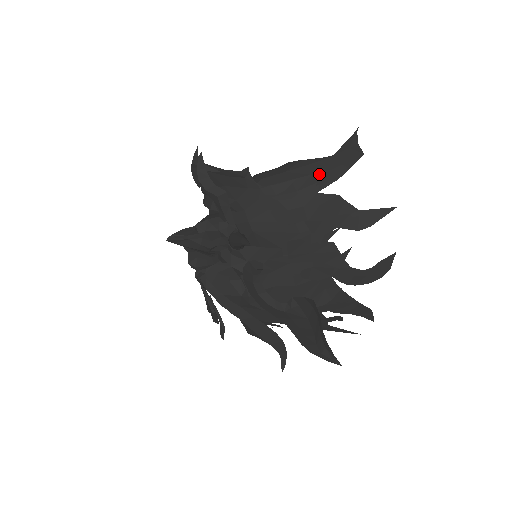
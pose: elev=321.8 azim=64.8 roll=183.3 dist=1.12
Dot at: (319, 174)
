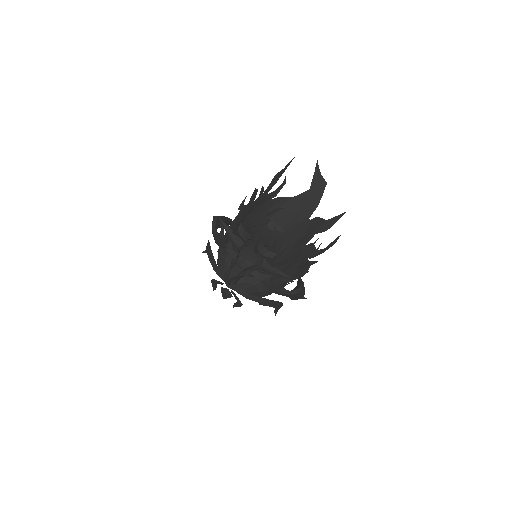
Dot at: (306, 207)
